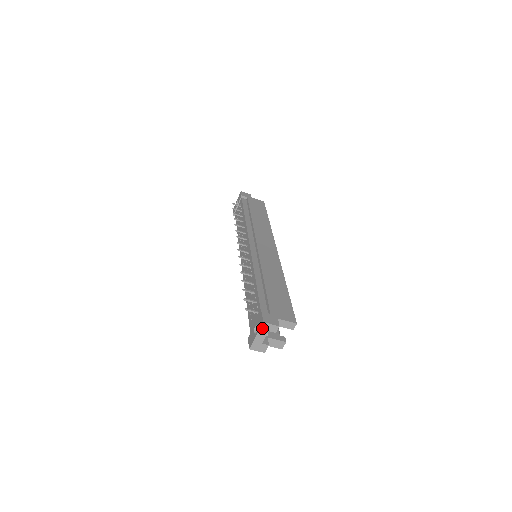
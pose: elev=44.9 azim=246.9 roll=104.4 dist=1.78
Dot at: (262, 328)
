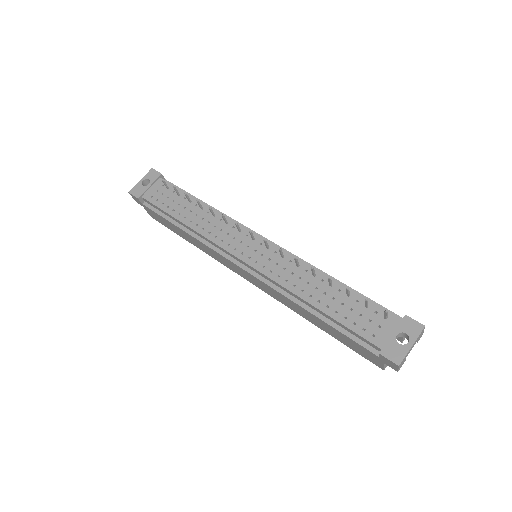
Dot at: (420, 334)
